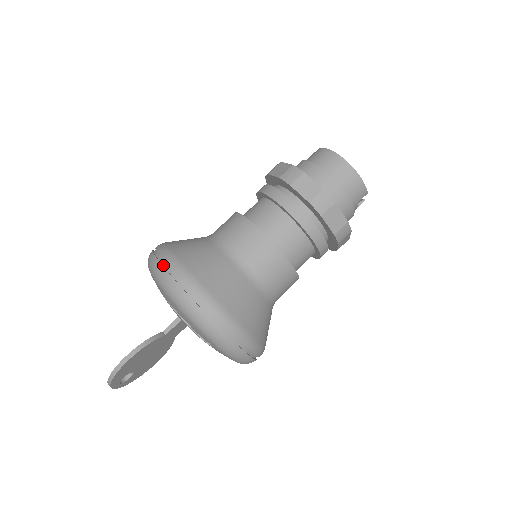
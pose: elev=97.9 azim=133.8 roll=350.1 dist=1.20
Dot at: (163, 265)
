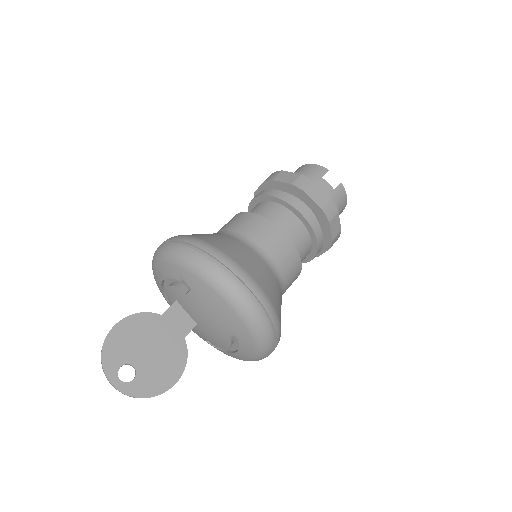
Dot at: occluded
